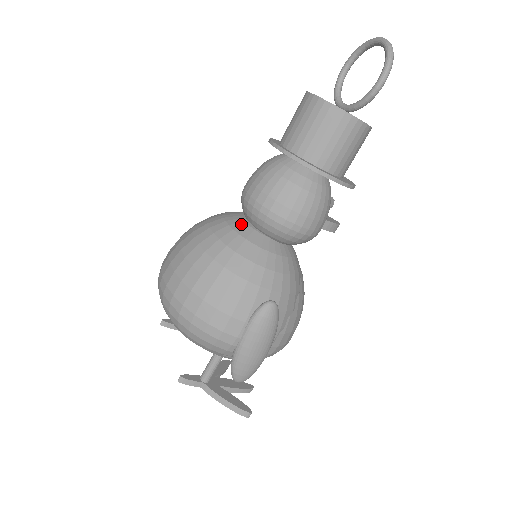
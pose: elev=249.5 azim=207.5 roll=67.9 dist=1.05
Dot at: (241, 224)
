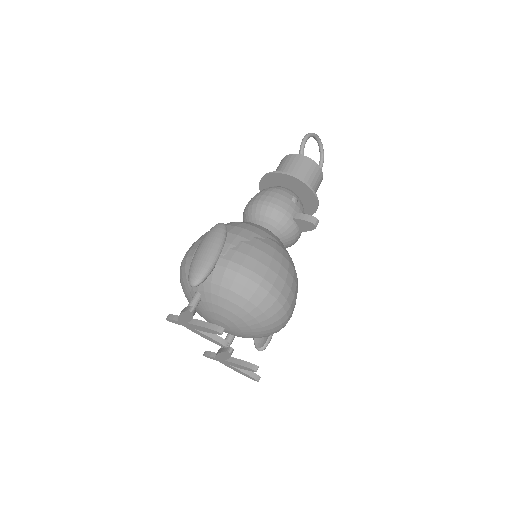
Dot at: occluded
